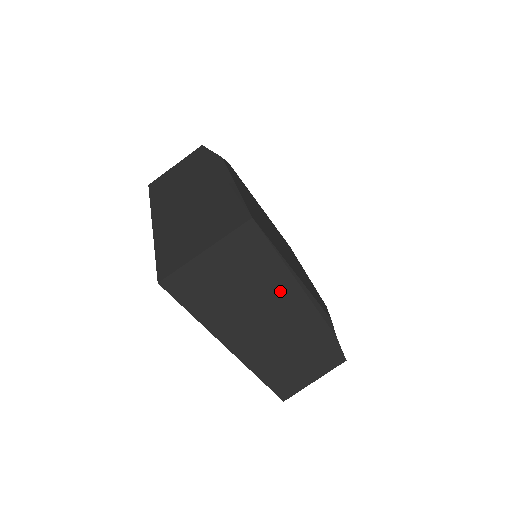
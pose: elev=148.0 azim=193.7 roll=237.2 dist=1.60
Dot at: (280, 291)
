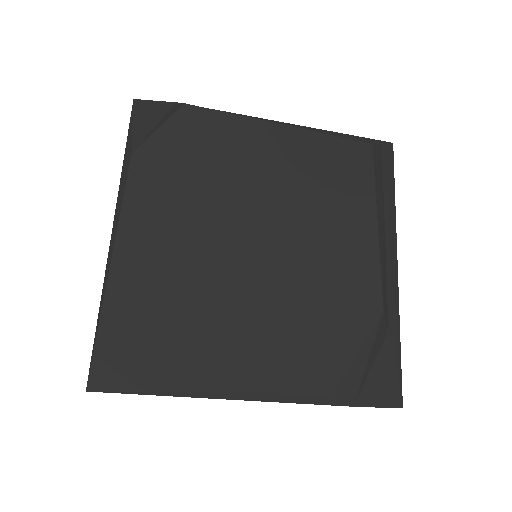
Dot at: occluded
